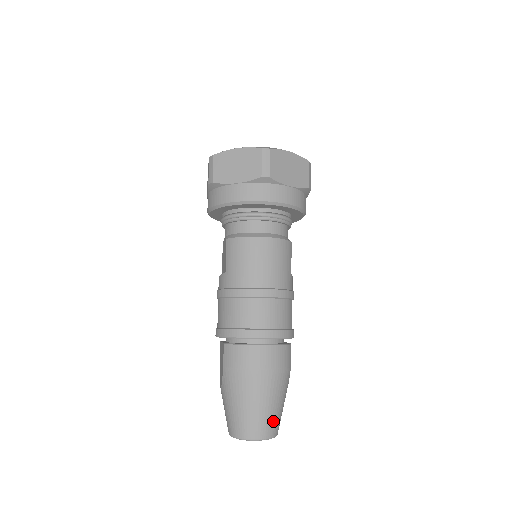
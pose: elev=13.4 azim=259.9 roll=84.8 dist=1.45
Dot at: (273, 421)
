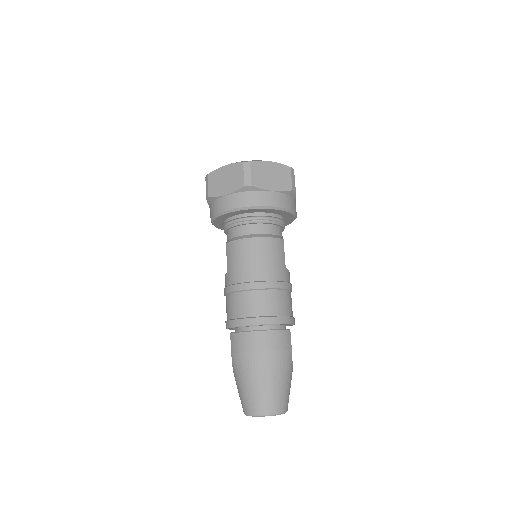
Dot at: (278, 398)
